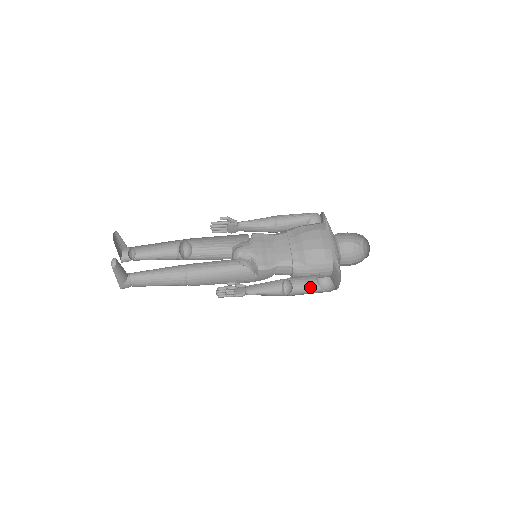
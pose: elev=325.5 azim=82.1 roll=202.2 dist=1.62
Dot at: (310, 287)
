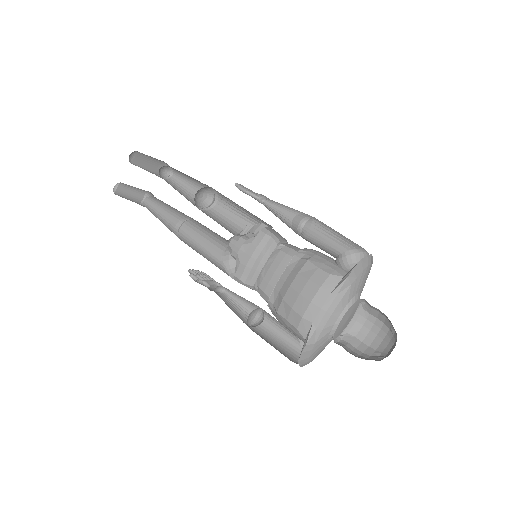
Dot at: (289, 333)
